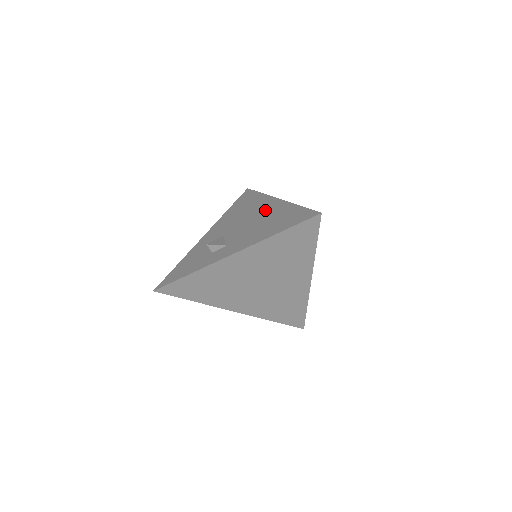
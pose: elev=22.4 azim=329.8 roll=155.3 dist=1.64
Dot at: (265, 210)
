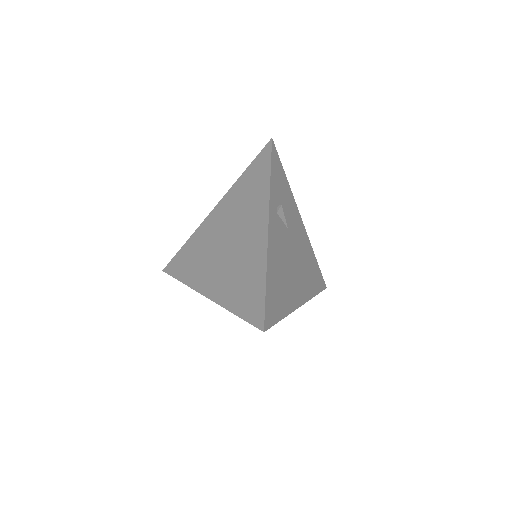
Dot at: occluded
